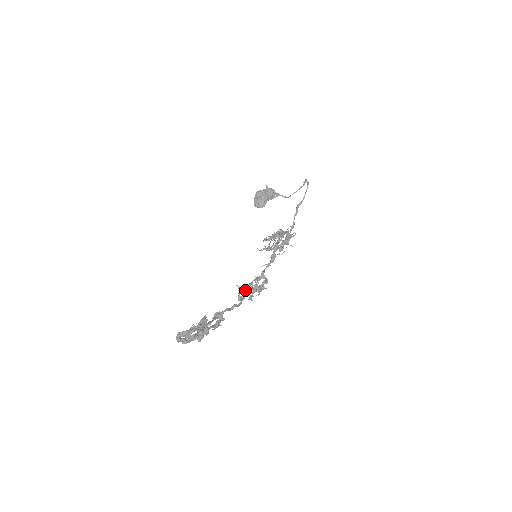
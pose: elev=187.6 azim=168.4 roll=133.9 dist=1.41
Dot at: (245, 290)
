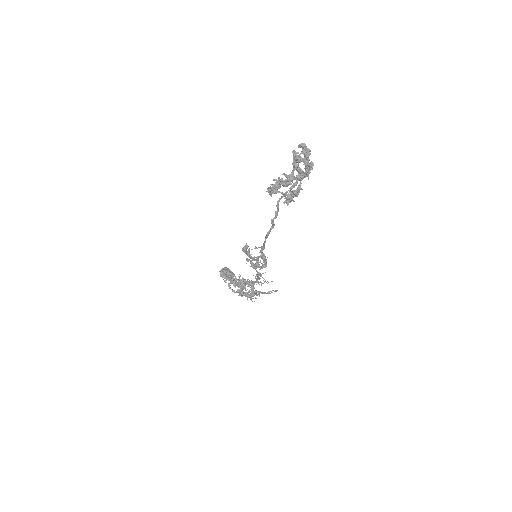
Dot at: occluded
